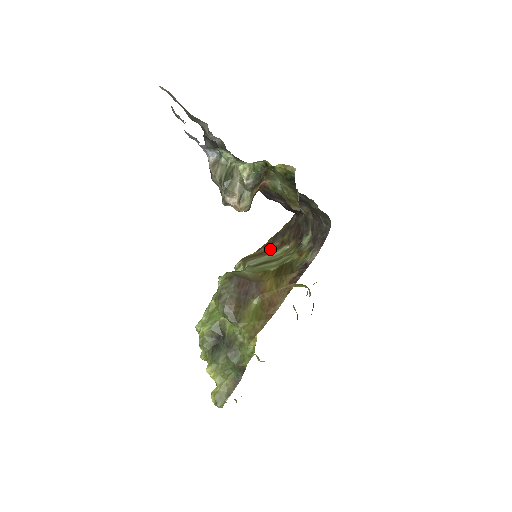
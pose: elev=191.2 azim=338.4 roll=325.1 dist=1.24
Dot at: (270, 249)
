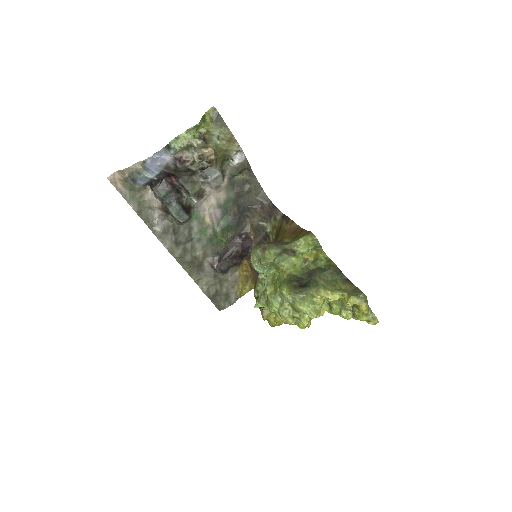
Dot at: occluded
